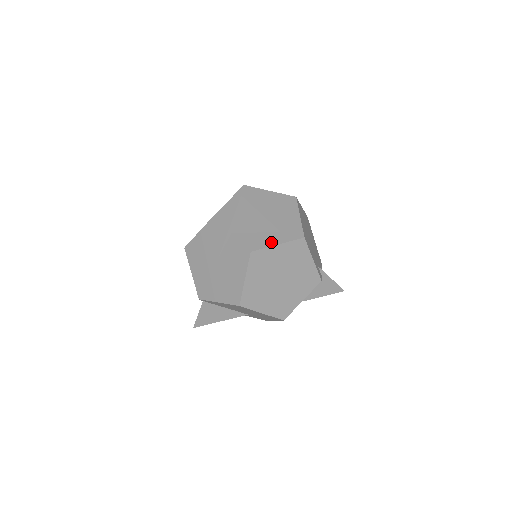
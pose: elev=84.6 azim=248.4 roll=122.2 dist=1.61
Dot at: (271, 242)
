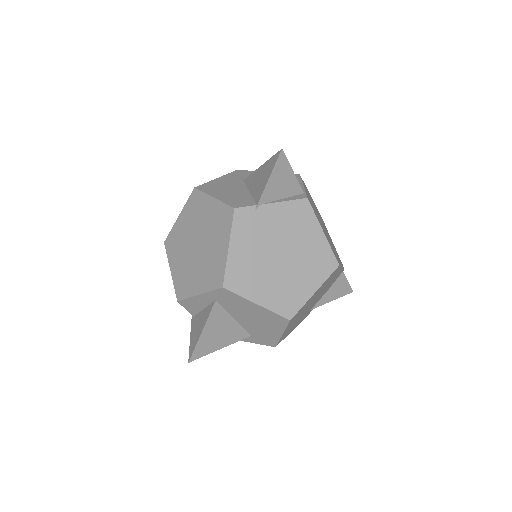
Dot at: occluded
